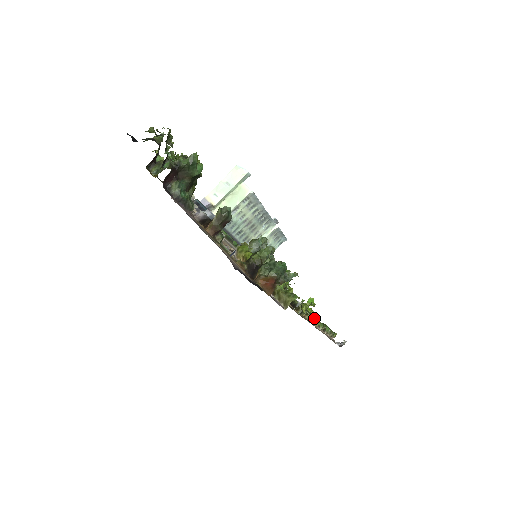
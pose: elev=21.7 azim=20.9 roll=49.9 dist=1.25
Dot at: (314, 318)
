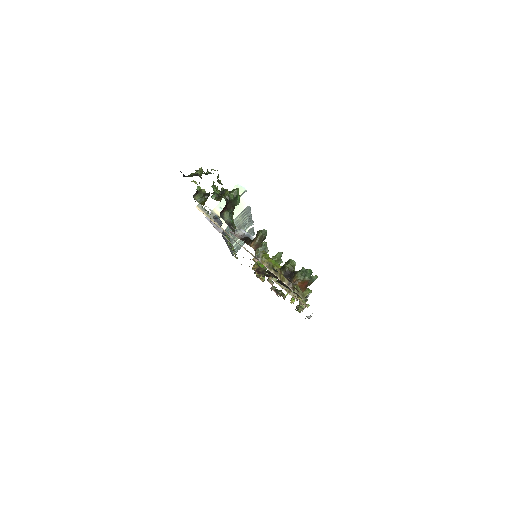
Dot at: occluded
